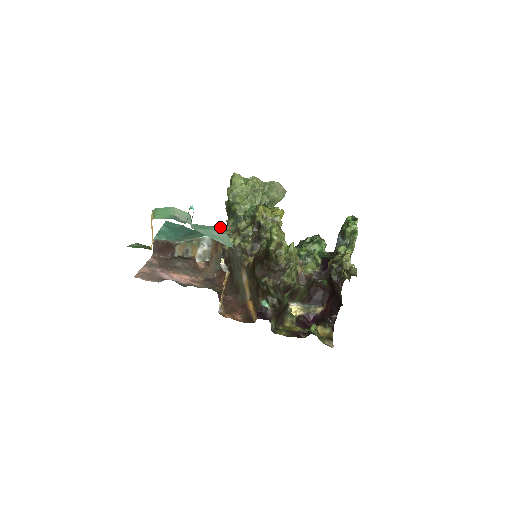
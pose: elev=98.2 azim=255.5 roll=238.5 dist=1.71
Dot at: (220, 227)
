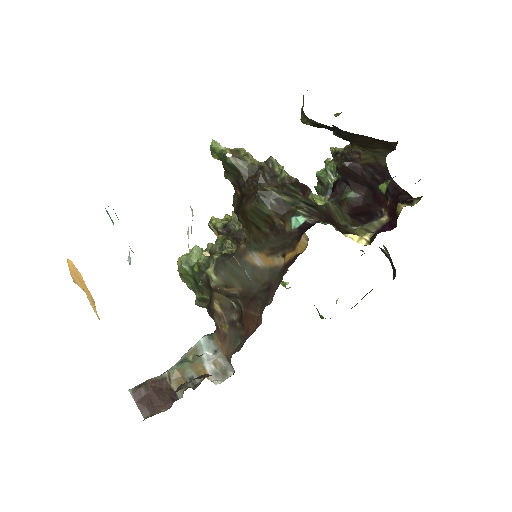
Dot at: occluded
